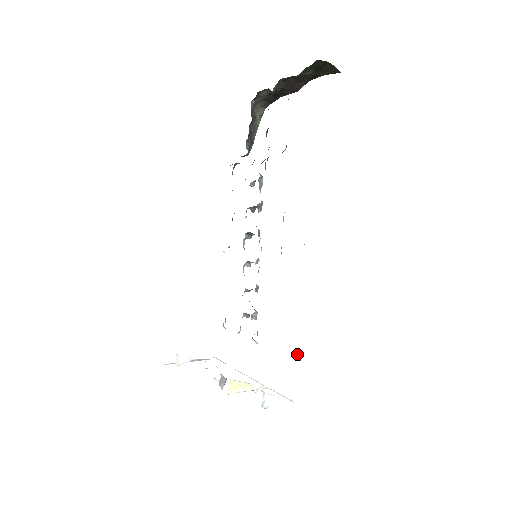
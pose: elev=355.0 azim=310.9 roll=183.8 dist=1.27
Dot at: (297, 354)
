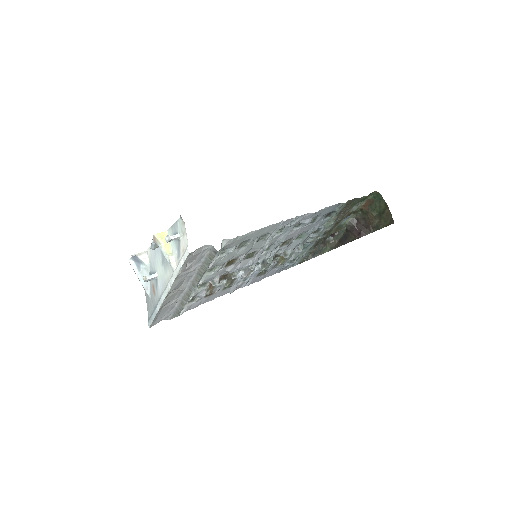
Dot at: (224, 246)
